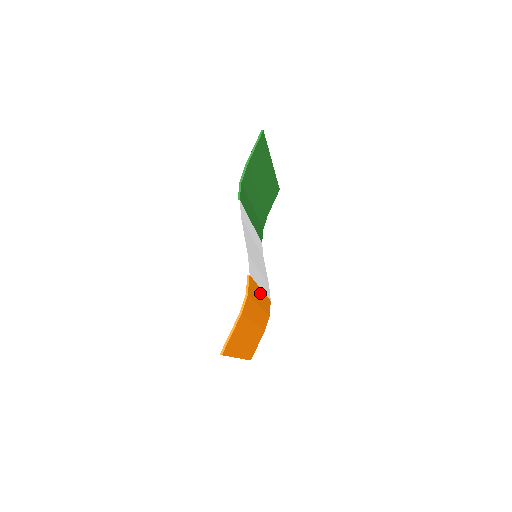
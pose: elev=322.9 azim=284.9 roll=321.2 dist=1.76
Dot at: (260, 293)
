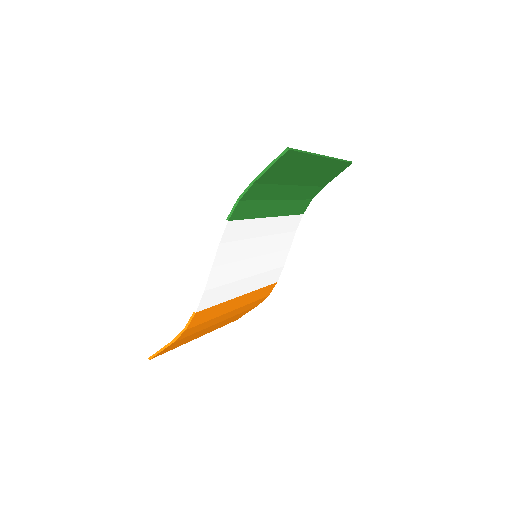
Dot at: (236, 300)
